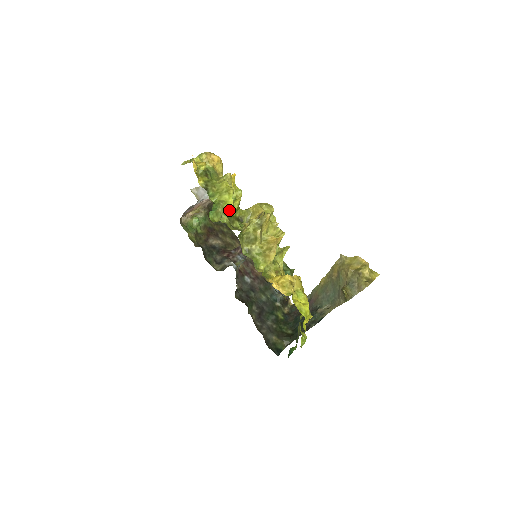
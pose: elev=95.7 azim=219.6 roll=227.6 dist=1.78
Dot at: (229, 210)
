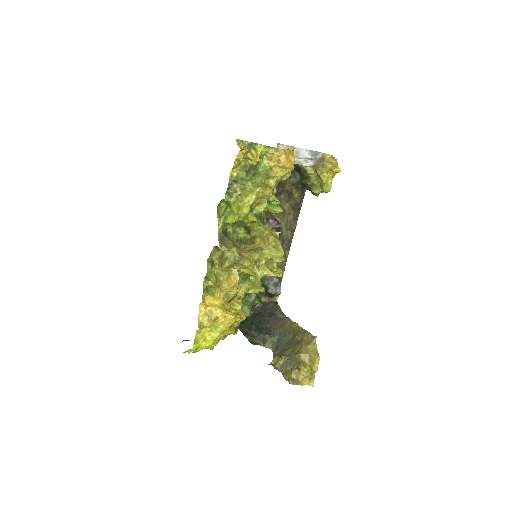
Dot at: (231, 220)
